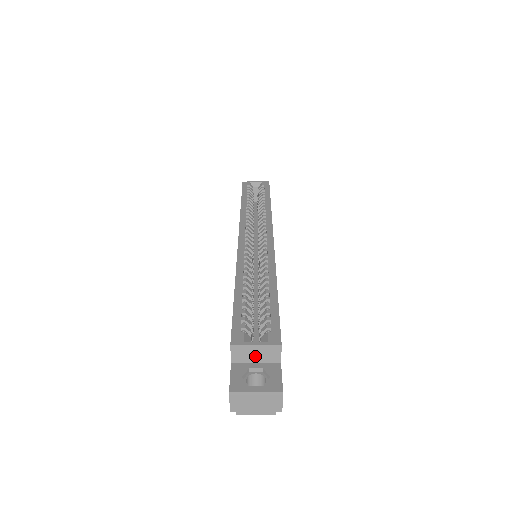
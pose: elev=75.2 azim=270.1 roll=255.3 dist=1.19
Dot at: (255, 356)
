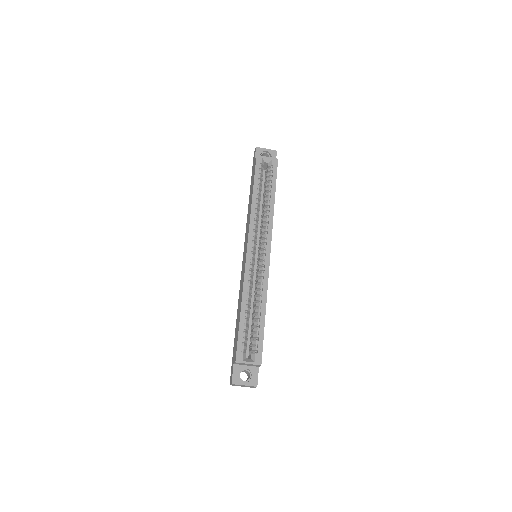
Dot at: (247, 365)
